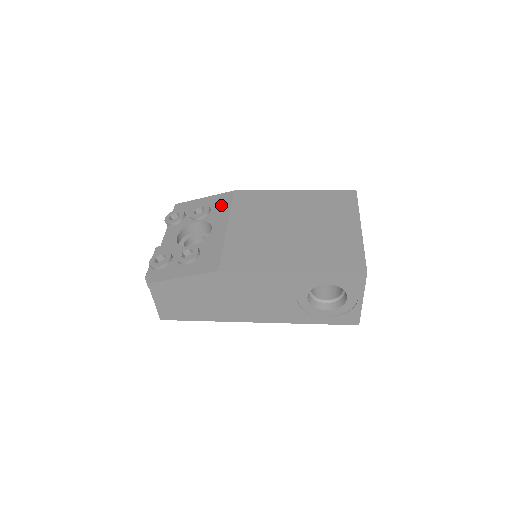
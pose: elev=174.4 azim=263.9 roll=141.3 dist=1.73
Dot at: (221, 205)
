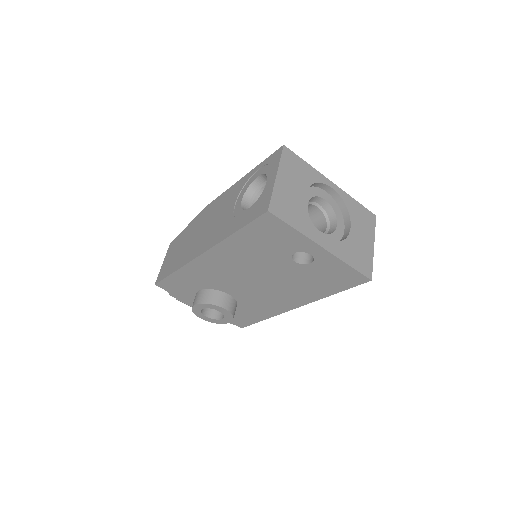
Dot at: occluded
